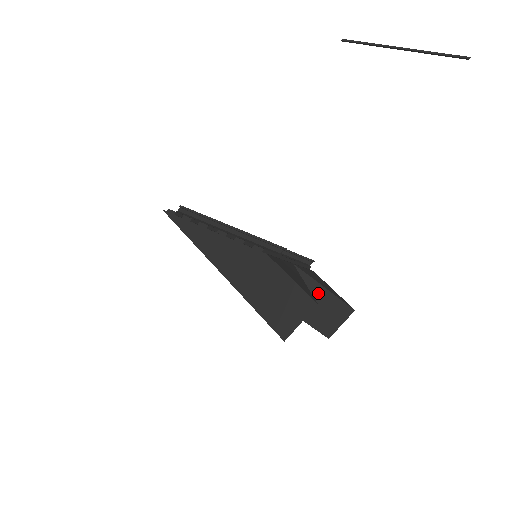
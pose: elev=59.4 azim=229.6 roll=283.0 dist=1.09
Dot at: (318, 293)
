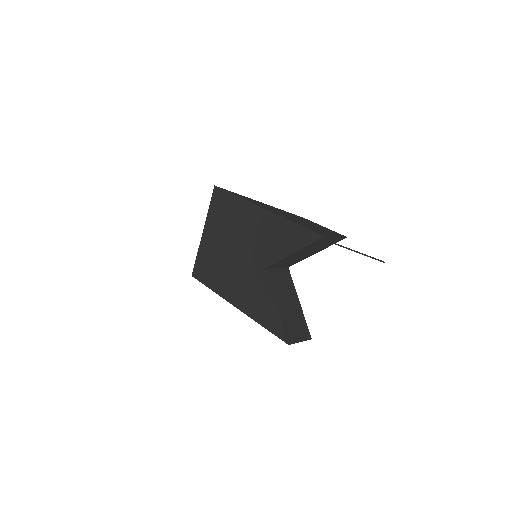
Dot at: (295, 302)
